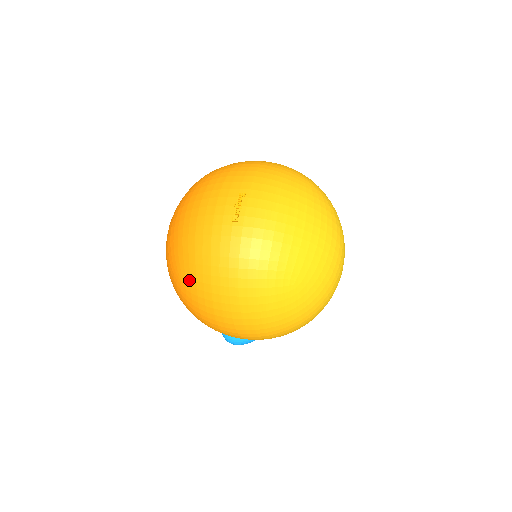
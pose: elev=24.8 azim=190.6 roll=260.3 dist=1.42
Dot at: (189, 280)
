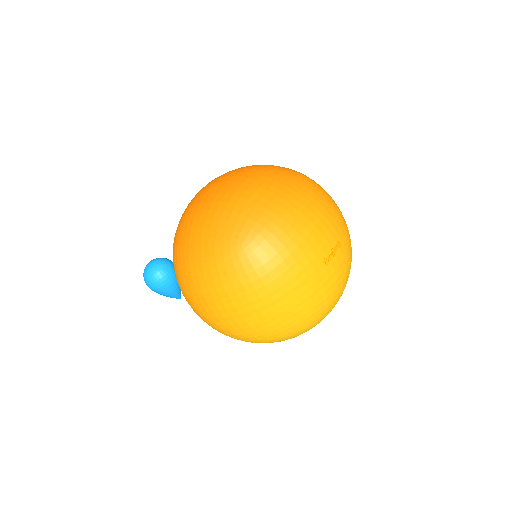
Dot at: (248, 262)
